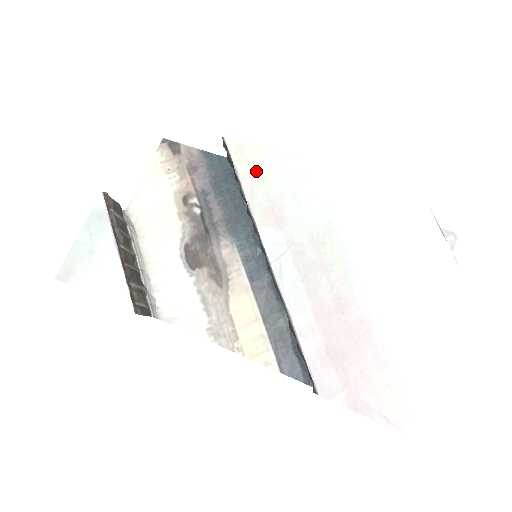
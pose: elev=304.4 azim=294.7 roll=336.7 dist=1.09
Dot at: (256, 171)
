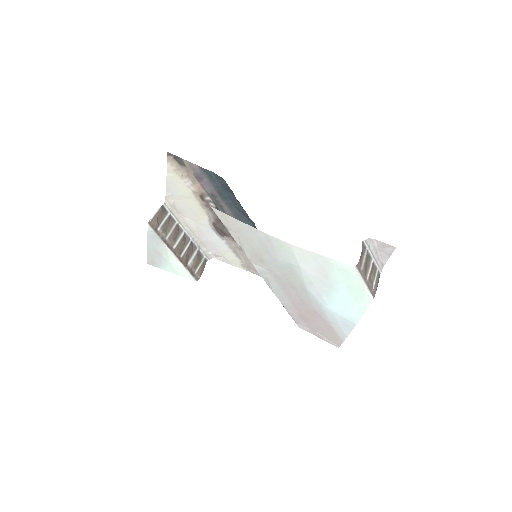
Dot at: (239, 233)
